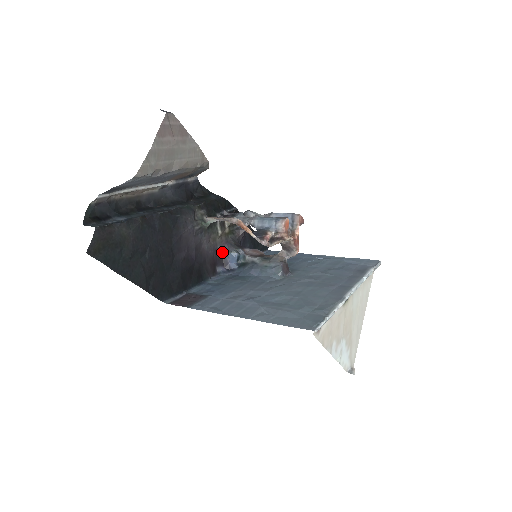
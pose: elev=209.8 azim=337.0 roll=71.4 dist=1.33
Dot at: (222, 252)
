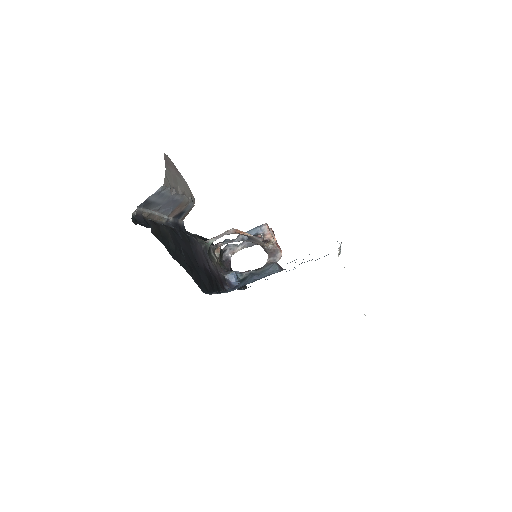
Dot at: (222, 275)
